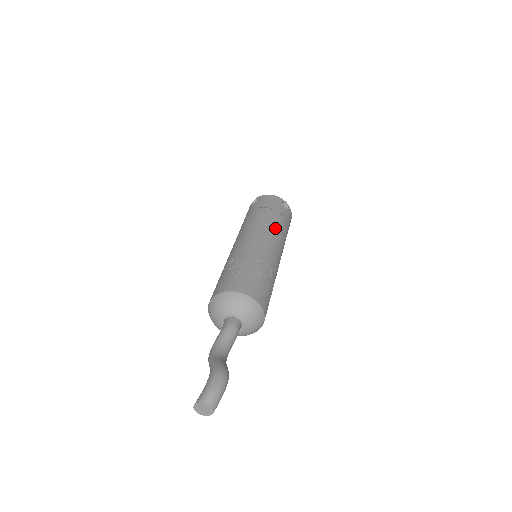
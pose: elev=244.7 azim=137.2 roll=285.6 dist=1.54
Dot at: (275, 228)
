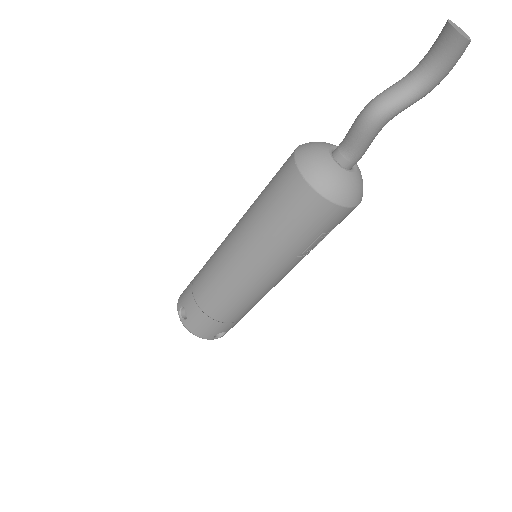
Dot at: occluded
